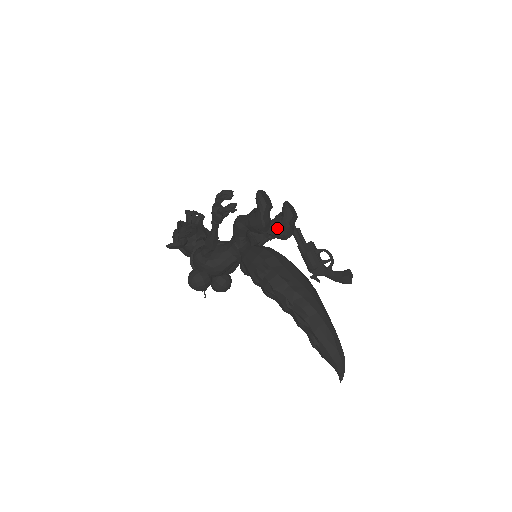
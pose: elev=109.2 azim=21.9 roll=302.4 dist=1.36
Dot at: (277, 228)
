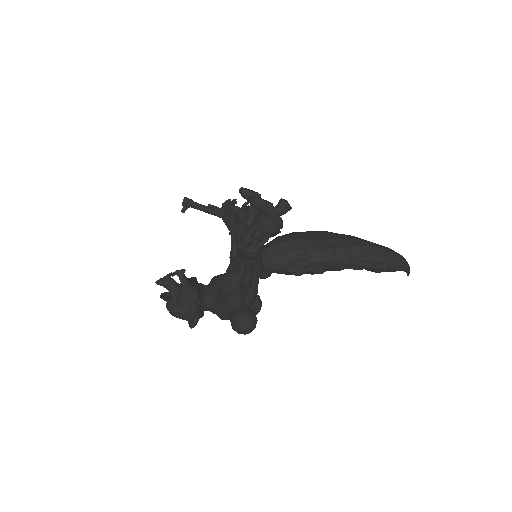
Dot at: occluded
